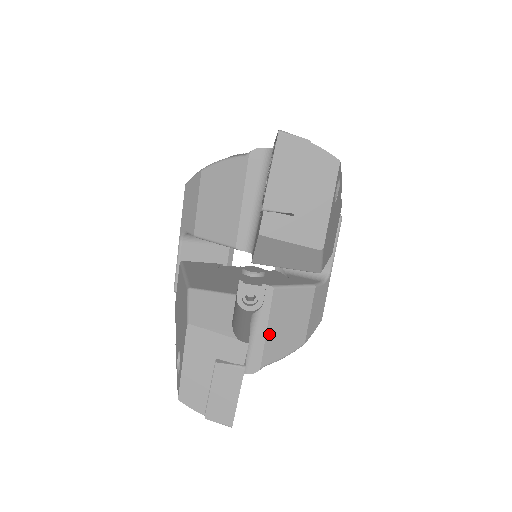
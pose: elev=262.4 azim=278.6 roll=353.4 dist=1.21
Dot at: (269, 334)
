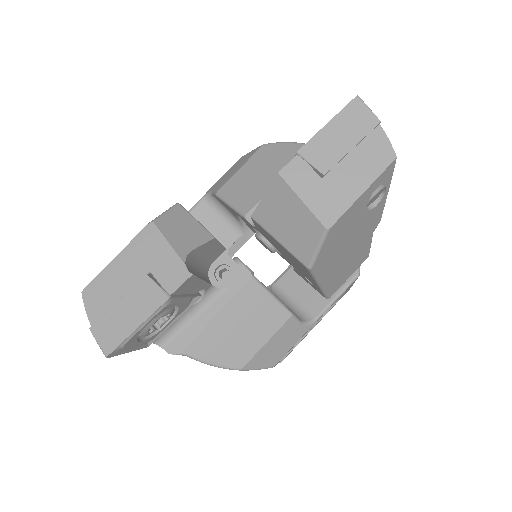
Dot at: (215, 322)
